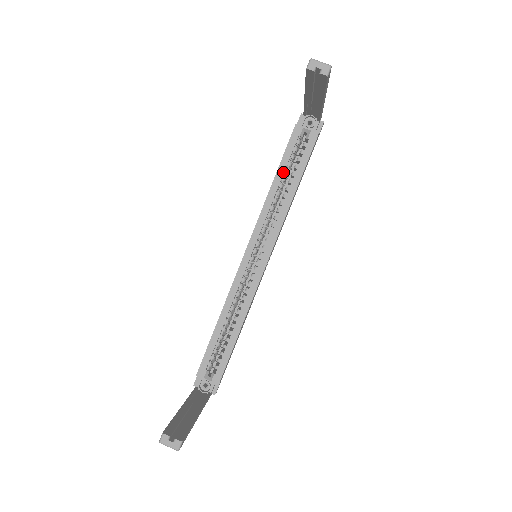
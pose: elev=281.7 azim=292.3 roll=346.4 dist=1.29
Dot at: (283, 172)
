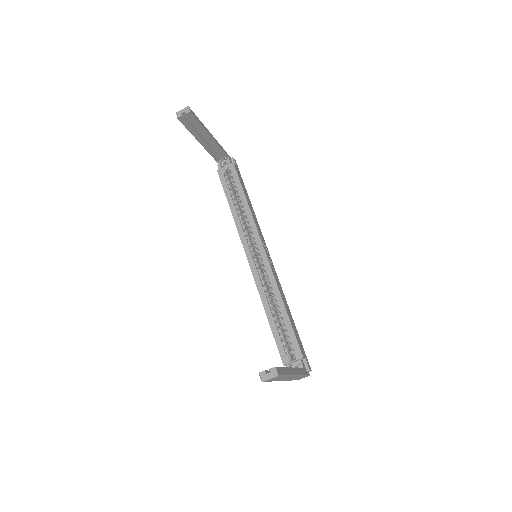
Dot at: (231, 198)
